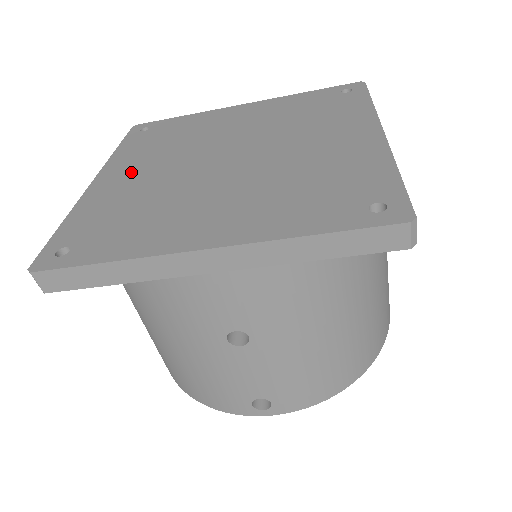
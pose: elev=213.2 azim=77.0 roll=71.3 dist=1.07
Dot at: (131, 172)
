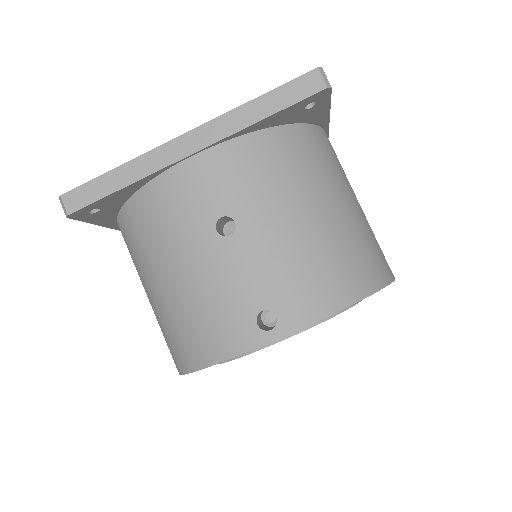
Dot at: occluded
